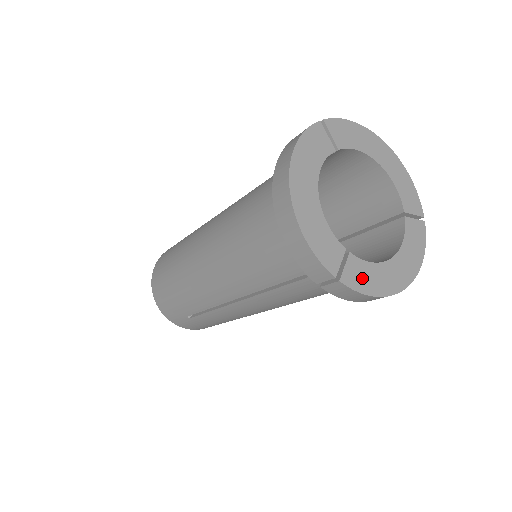
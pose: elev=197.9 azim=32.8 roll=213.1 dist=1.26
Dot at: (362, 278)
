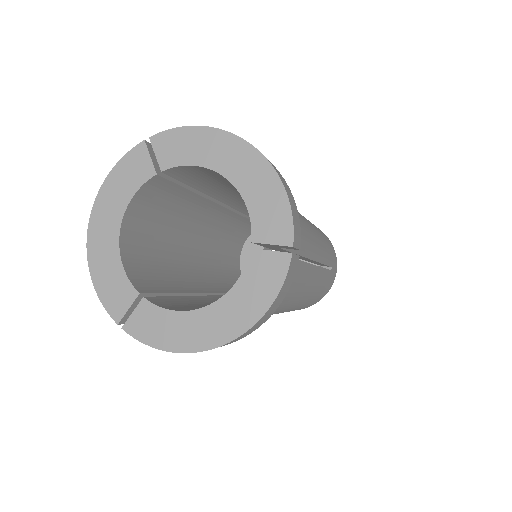
Dot at: (152, 328)
